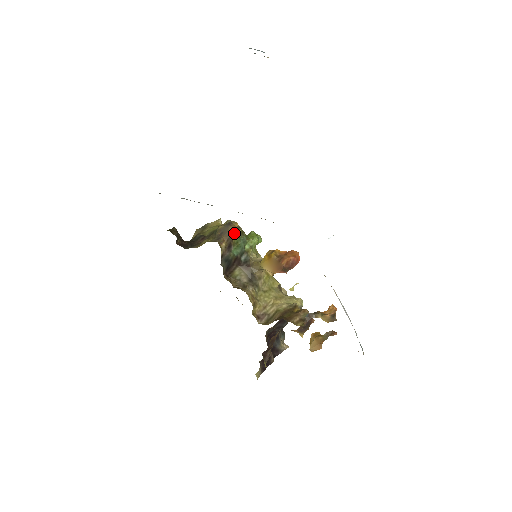
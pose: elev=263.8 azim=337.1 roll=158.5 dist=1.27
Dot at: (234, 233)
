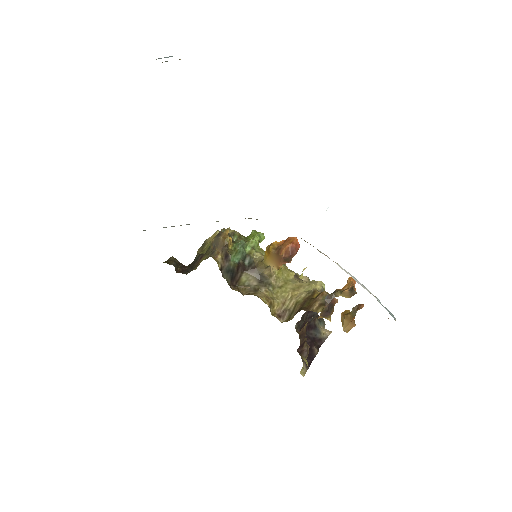
Dot at: (226, 242)
